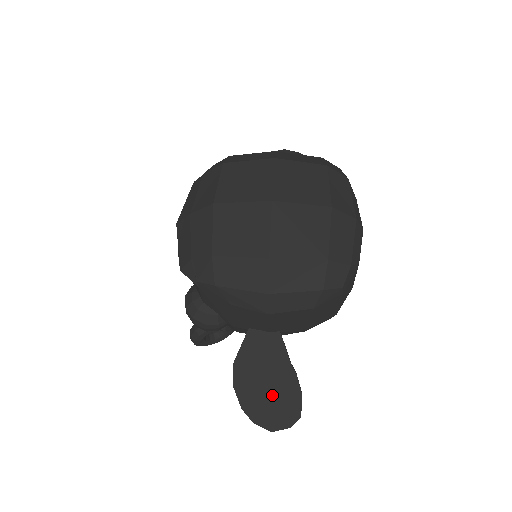
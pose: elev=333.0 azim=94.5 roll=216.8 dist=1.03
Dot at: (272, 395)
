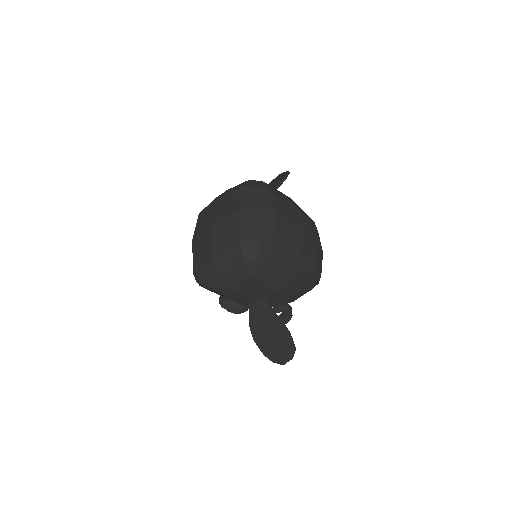
Dot at: (274, 340)
